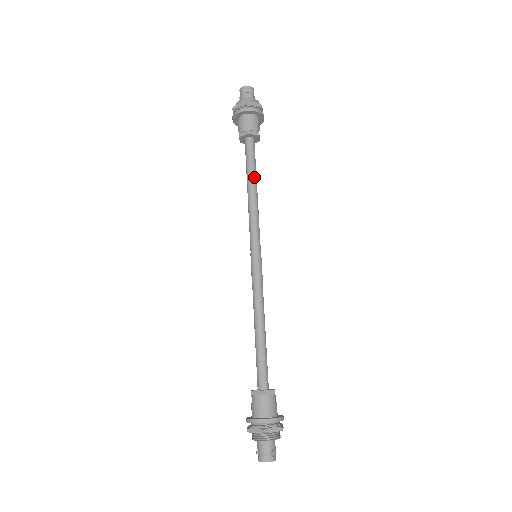
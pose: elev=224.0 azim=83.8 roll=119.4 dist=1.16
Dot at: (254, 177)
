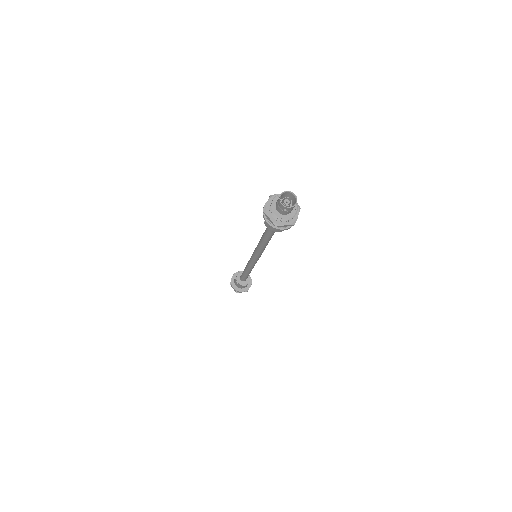
Dot at: occluded
